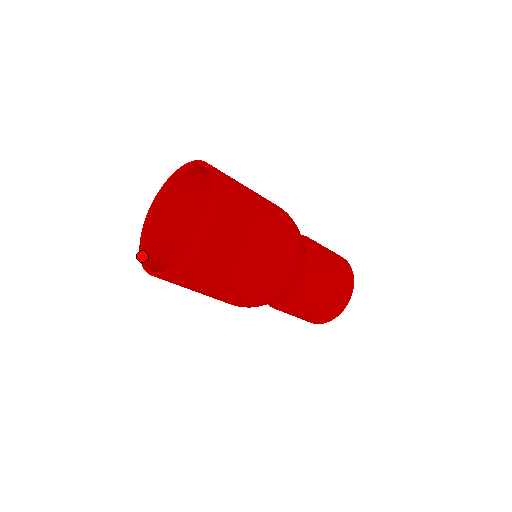
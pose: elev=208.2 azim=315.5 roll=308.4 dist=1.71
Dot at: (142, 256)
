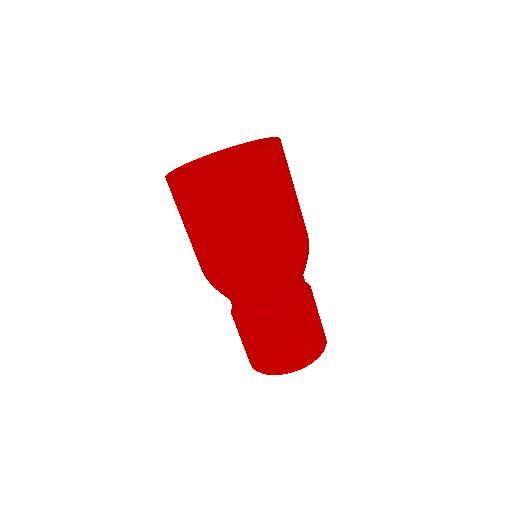
Dot at: occluded
